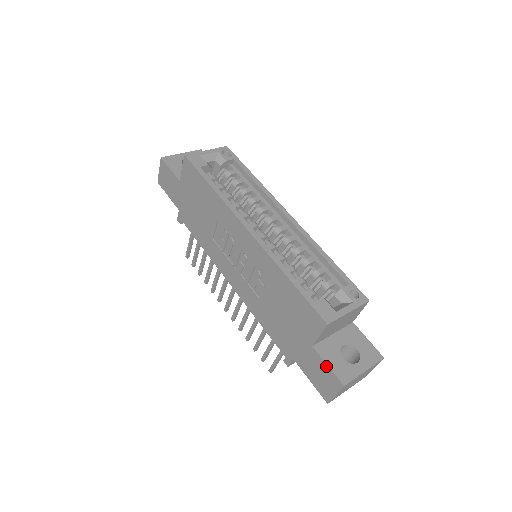
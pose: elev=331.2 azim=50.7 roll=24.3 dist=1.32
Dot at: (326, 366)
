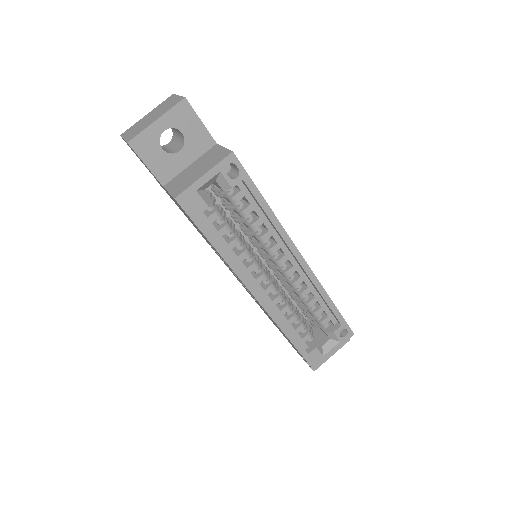
Dot at: occluded
